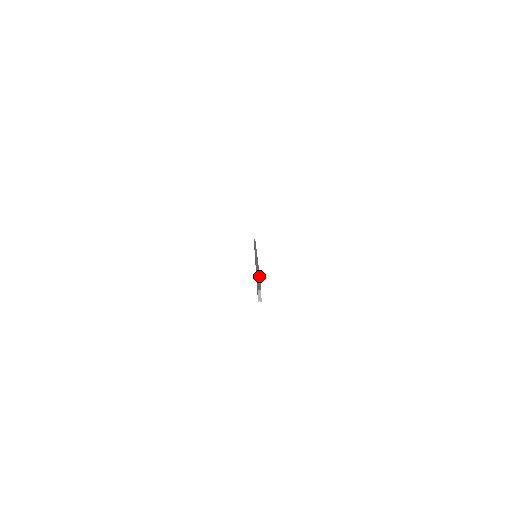
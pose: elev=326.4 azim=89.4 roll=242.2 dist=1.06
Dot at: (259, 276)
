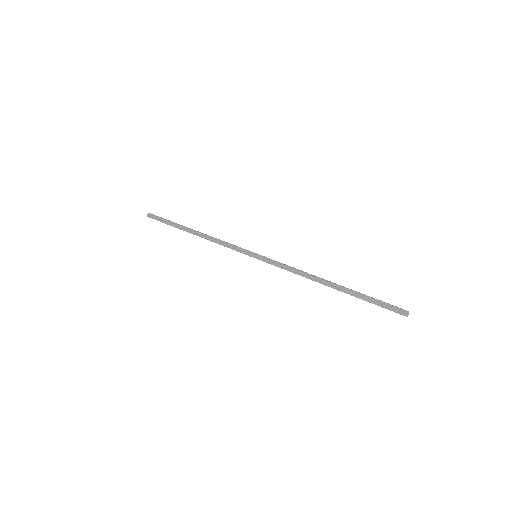
Dot at: occluded
